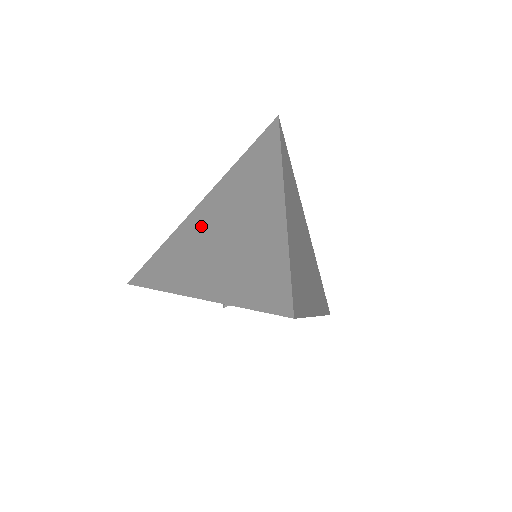
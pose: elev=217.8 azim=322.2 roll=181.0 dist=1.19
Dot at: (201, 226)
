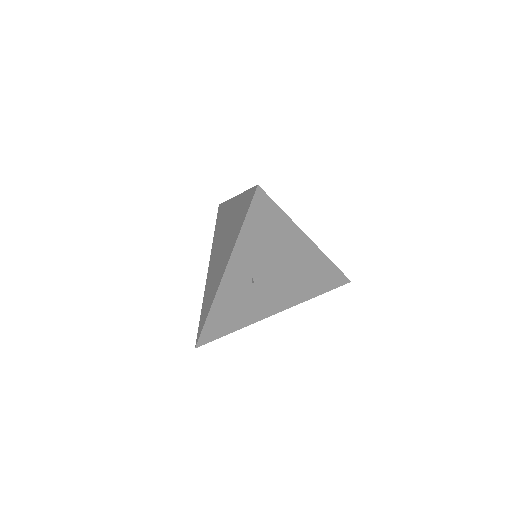
Dot at: (213, 268)
